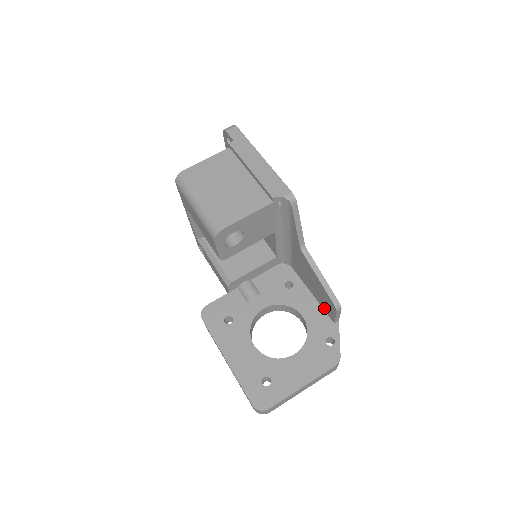
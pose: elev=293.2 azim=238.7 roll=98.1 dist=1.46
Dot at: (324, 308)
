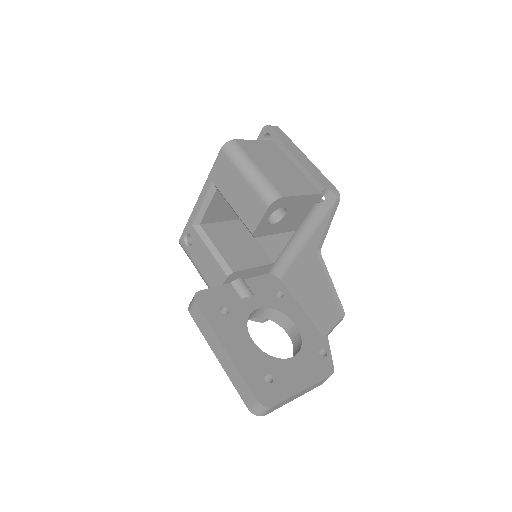
Dot at: (316, 321)
